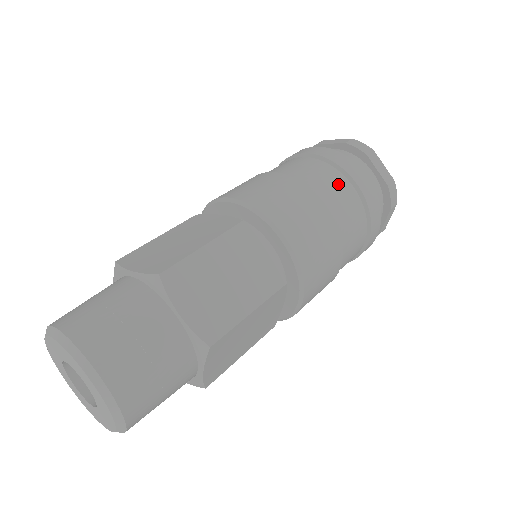
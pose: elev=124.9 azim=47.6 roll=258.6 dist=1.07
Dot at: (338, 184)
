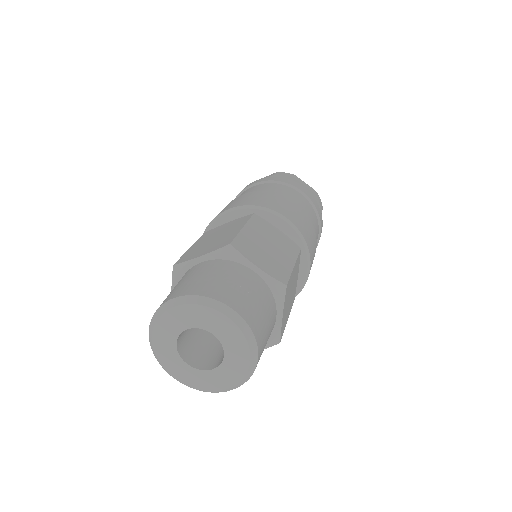
Dot at: (290, 191)
